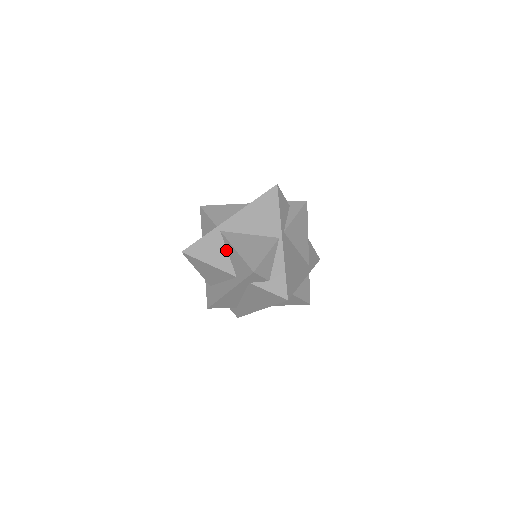
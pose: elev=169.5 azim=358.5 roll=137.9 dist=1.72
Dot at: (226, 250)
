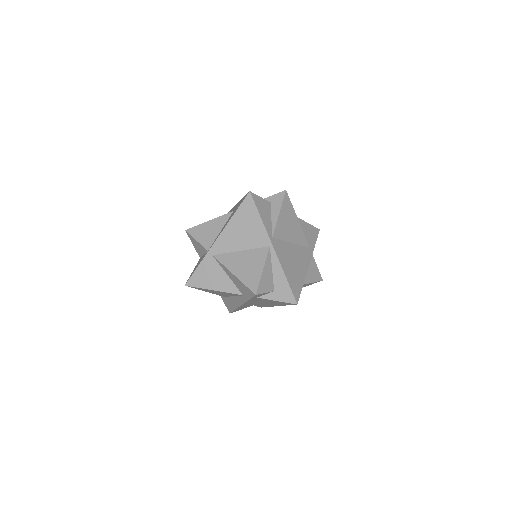
Dot at: (224, 272)
